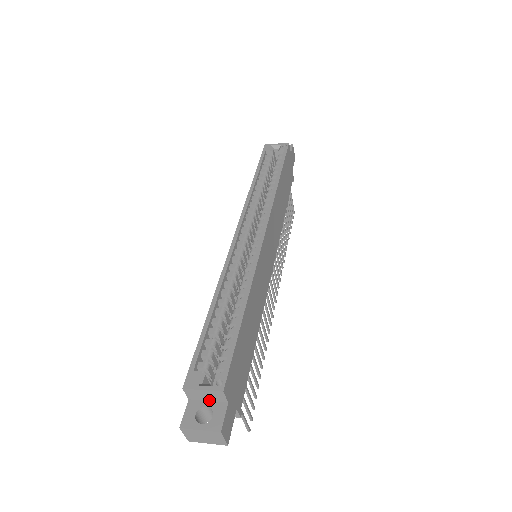
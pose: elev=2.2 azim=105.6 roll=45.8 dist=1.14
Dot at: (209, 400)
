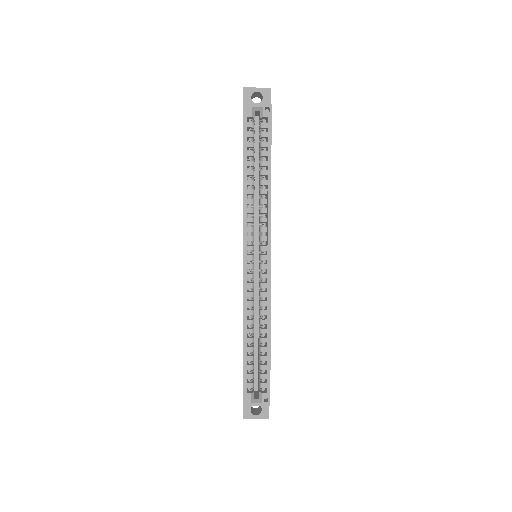
Dot at: occluded
